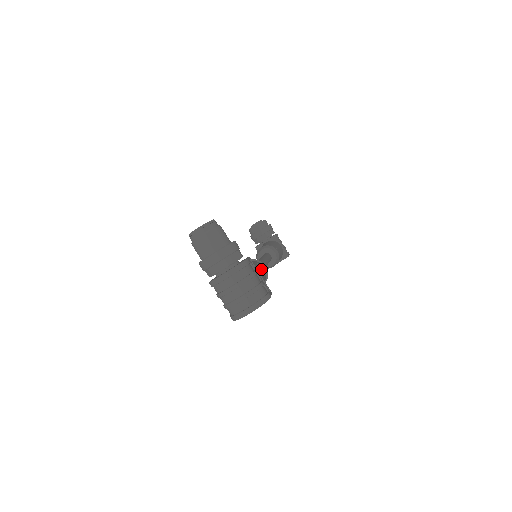
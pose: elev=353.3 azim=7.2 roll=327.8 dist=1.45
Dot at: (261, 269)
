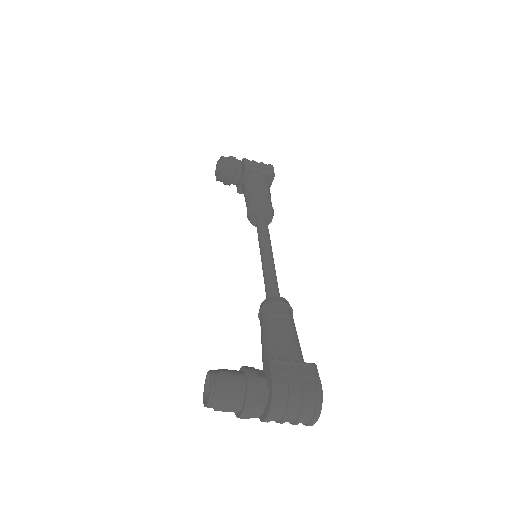
Dot at: (283, 328)
